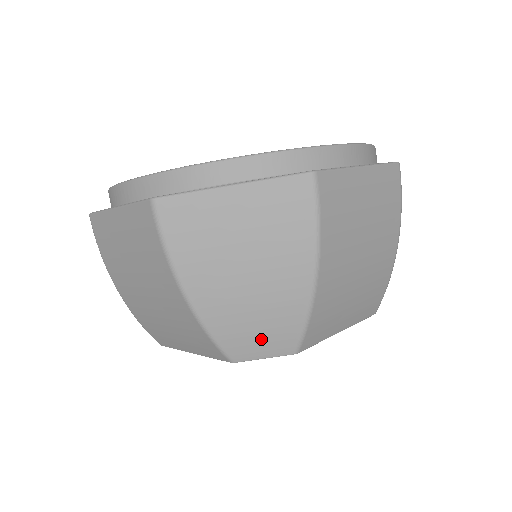
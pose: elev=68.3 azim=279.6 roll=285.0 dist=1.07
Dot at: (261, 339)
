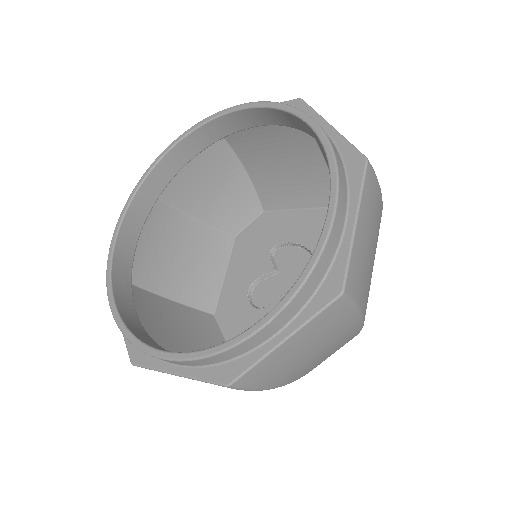
Dot at: occluded
